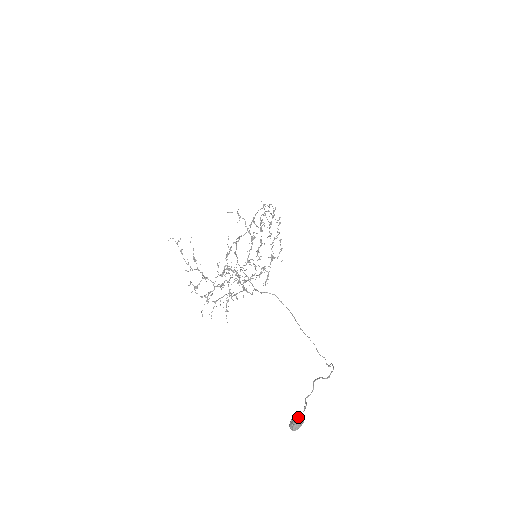
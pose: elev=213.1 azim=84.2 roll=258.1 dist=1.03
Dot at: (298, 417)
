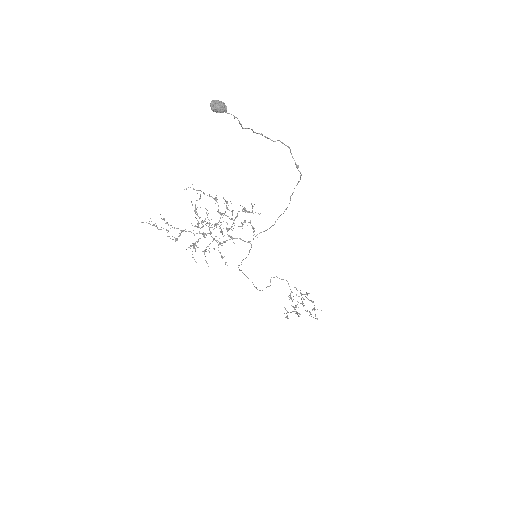
Dot at: (218, 104)
